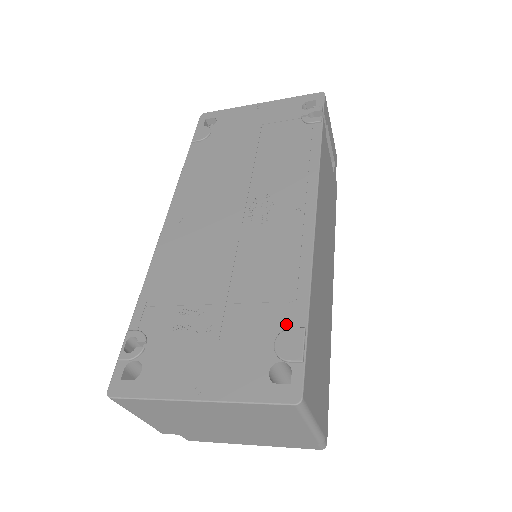
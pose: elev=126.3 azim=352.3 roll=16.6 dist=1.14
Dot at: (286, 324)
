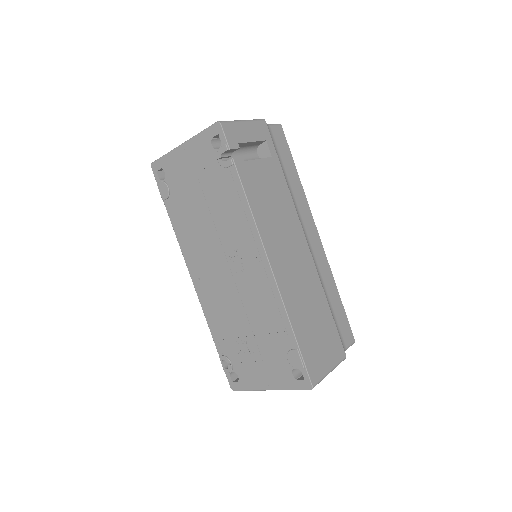
Dot at: (288, 347)
